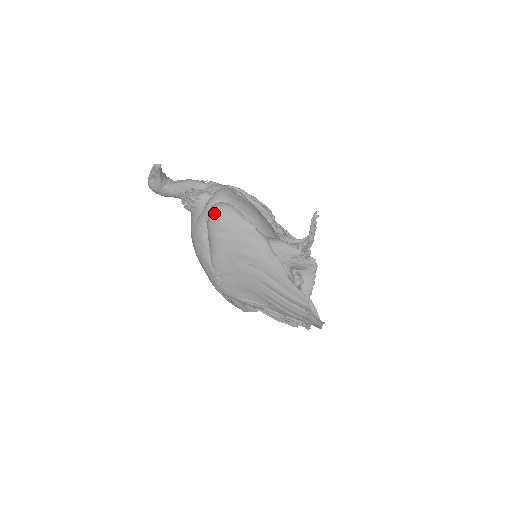
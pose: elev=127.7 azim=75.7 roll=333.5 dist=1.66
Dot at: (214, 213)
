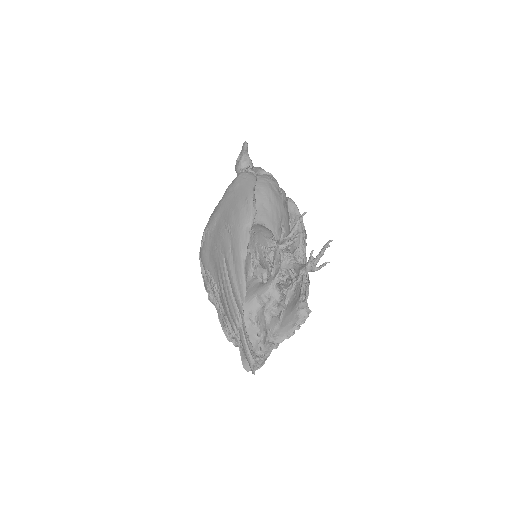
Dot at: (238, 175)
